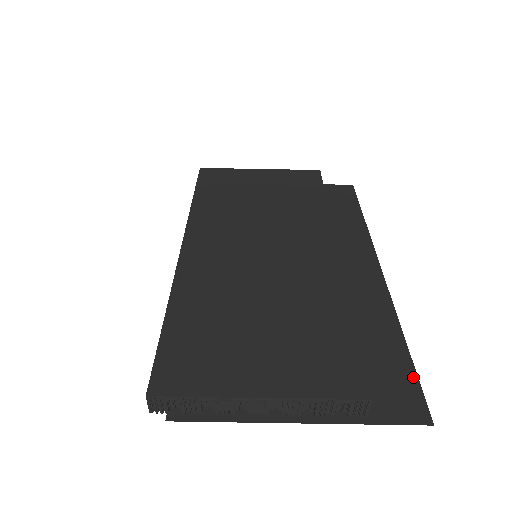
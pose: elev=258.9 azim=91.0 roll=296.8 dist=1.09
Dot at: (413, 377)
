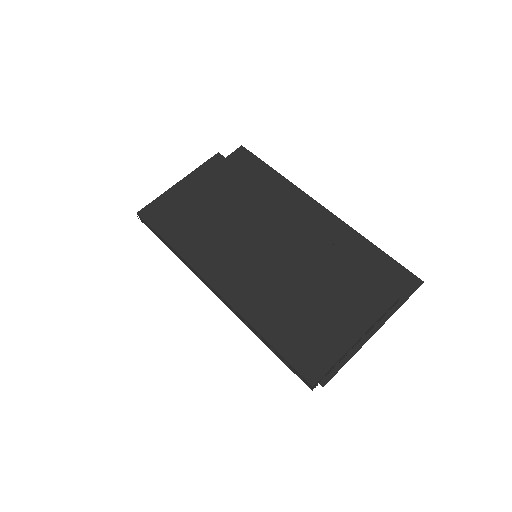
Dot at: (396, 264)
